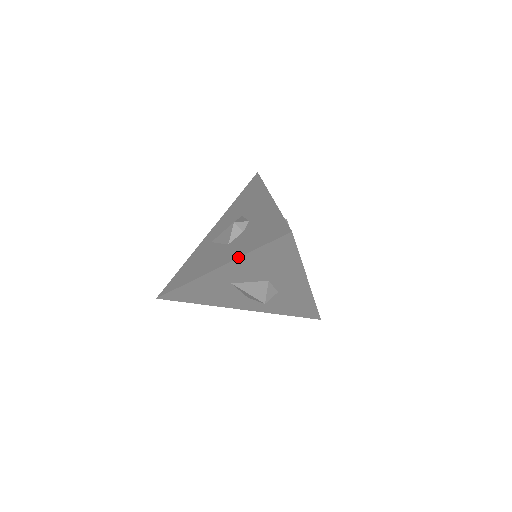
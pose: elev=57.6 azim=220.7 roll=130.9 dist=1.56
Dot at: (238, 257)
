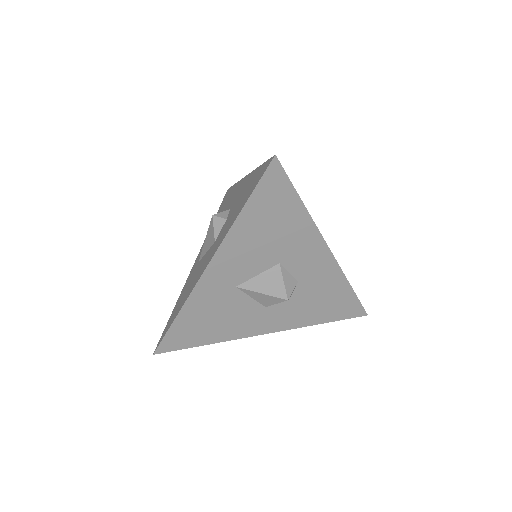
Dot at: (227, 232)
